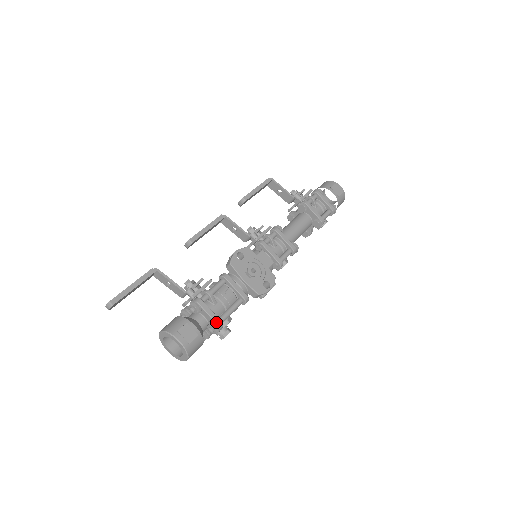
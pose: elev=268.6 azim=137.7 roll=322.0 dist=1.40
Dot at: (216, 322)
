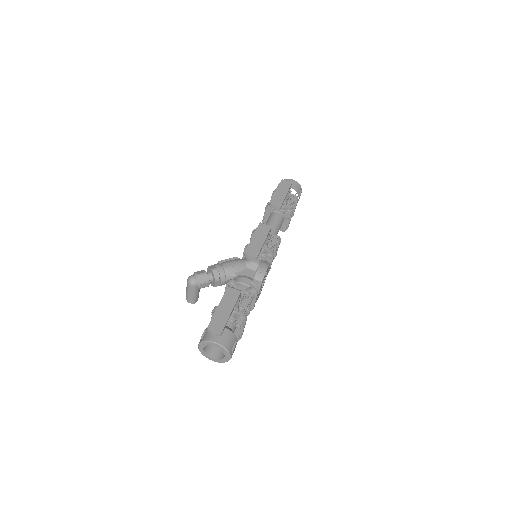
Dot at: occluded
